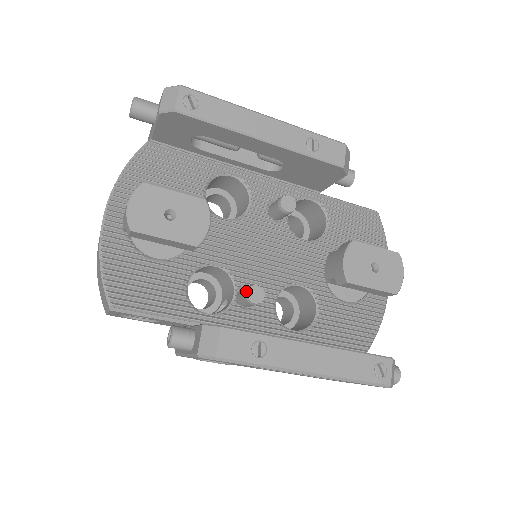
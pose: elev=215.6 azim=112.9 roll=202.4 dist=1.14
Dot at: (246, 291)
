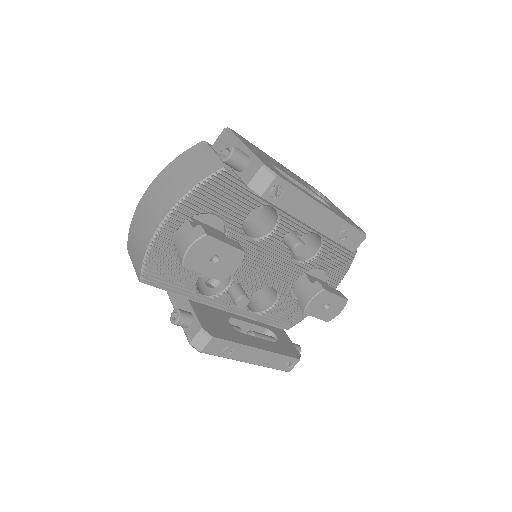
Dot at: (237, 299)
